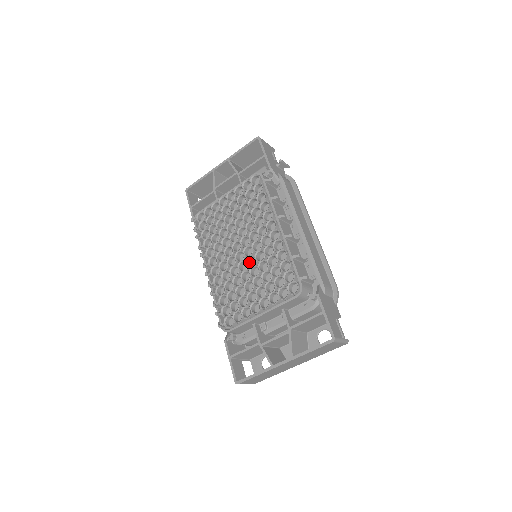
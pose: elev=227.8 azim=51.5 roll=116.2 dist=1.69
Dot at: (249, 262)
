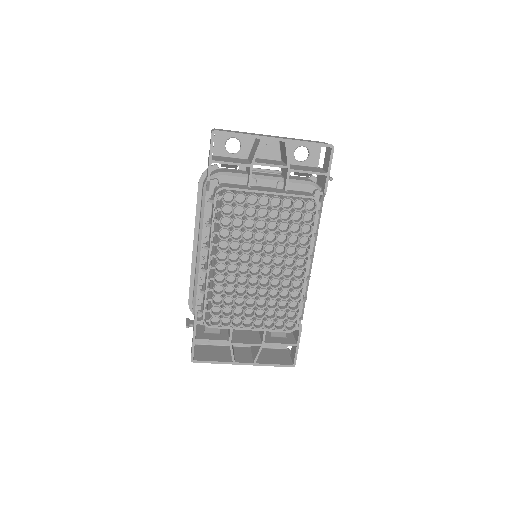
Dot at: (260, 279)
